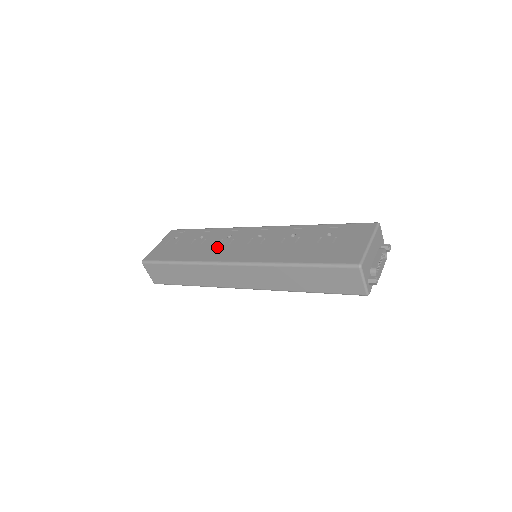
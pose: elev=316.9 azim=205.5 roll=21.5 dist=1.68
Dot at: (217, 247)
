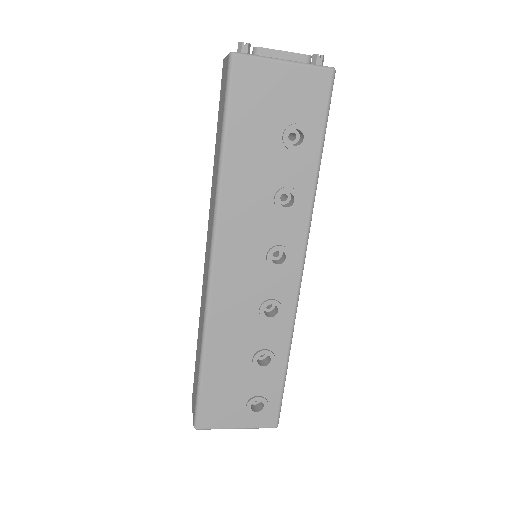
Dot at: occluded
